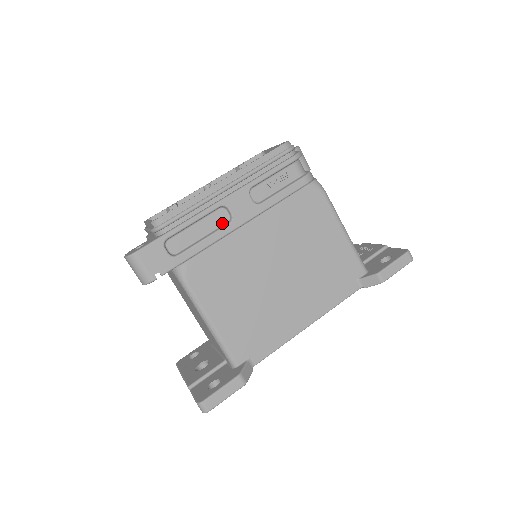
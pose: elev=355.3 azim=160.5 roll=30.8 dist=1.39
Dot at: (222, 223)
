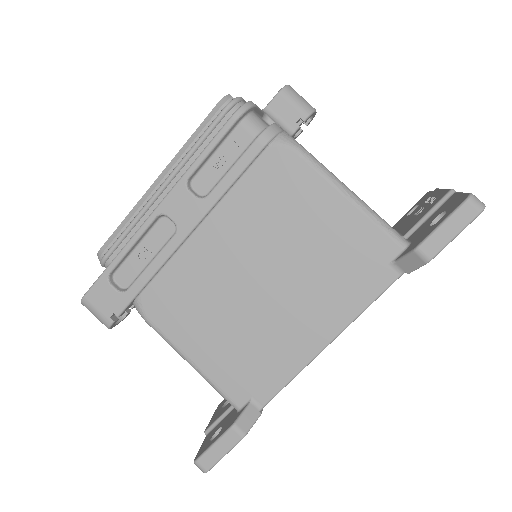
Dot at: (169, 236)
